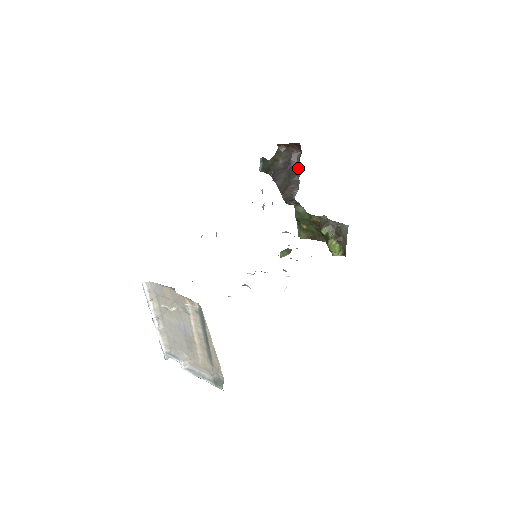
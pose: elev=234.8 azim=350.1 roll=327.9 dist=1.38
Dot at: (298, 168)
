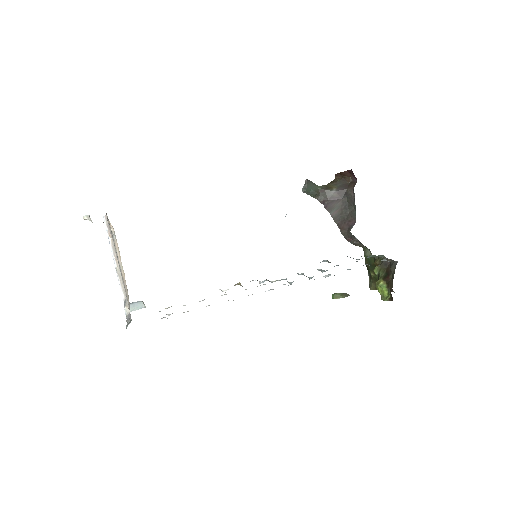
Dot at: (353, 198)
